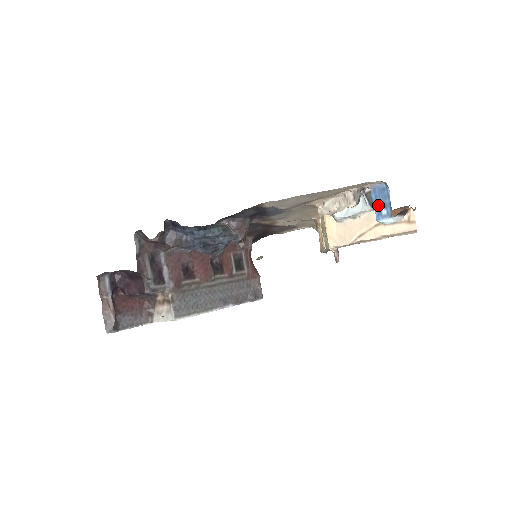
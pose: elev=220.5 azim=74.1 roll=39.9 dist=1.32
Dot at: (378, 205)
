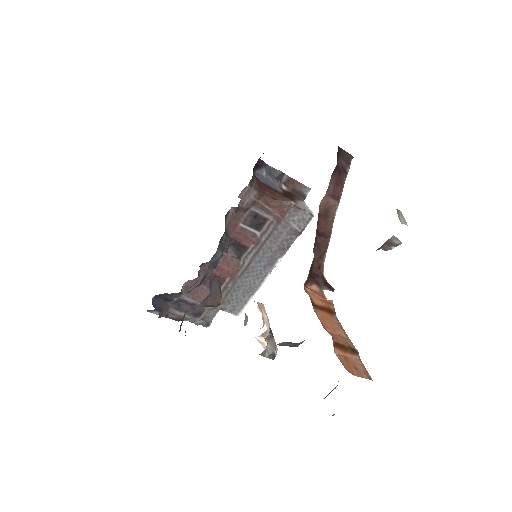
Dot at: occluded
